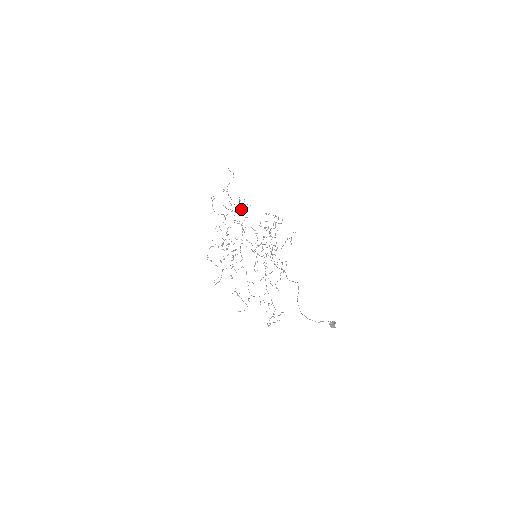
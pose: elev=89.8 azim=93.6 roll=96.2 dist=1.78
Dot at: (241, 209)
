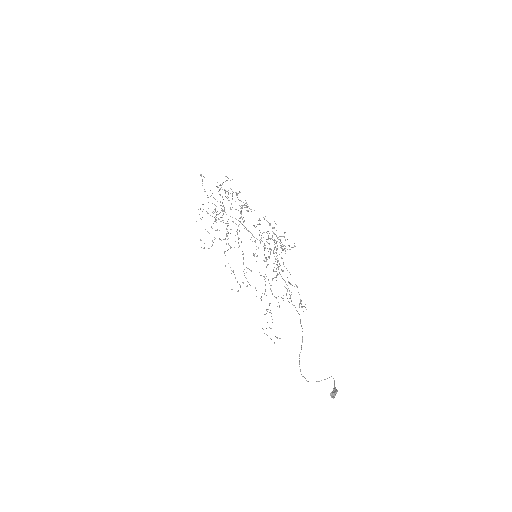
Dot at: (241, 205)
